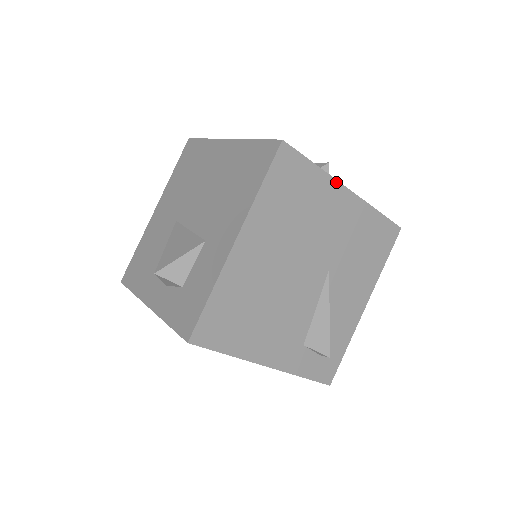
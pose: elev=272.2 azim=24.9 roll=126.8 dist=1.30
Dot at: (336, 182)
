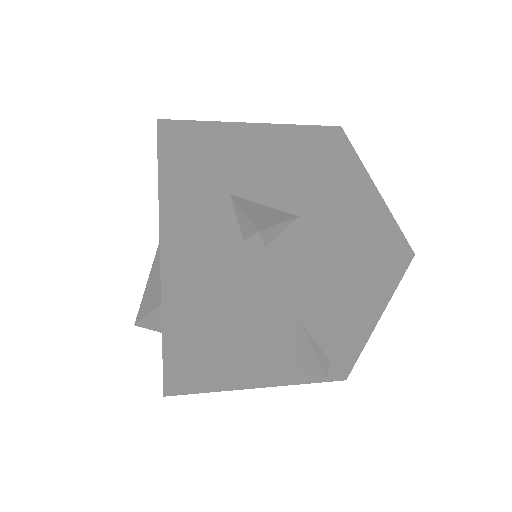
Dot at: (268, 260)
